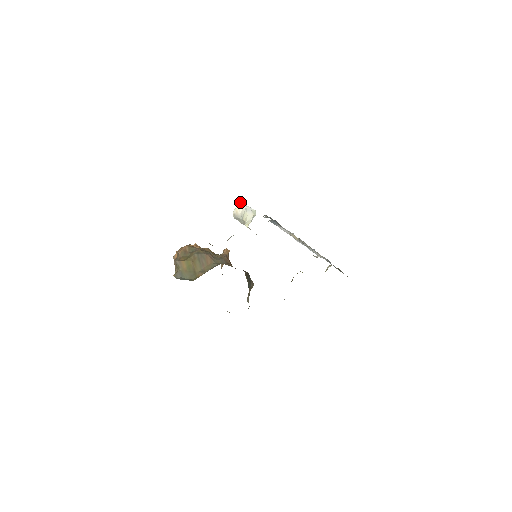
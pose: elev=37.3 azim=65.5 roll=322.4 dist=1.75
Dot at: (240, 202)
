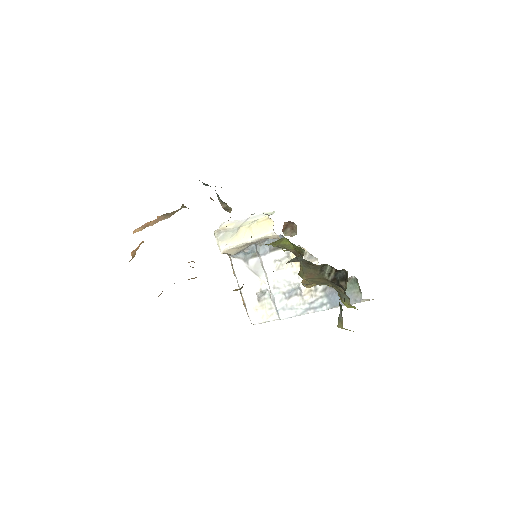
Dot at: (231, 222)
